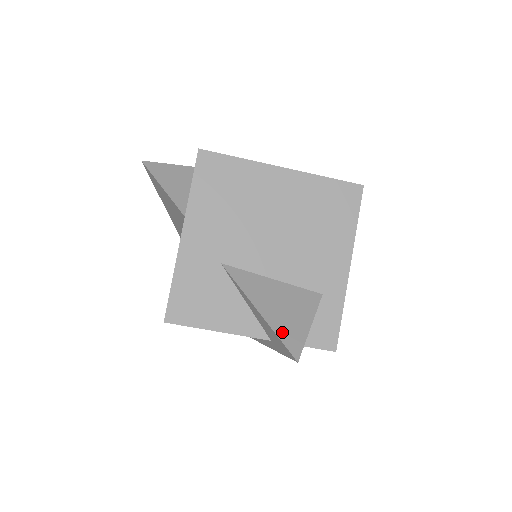
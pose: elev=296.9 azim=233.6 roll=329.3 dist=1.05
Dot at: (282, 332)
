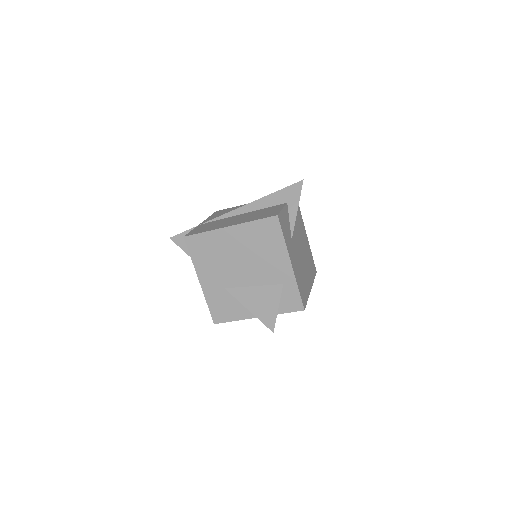
Dot at: (263, 318)
